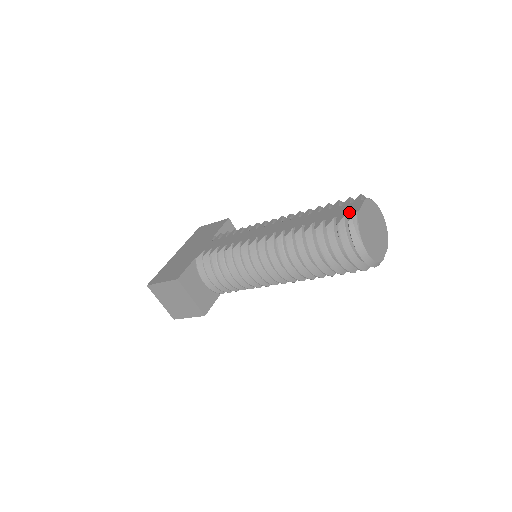
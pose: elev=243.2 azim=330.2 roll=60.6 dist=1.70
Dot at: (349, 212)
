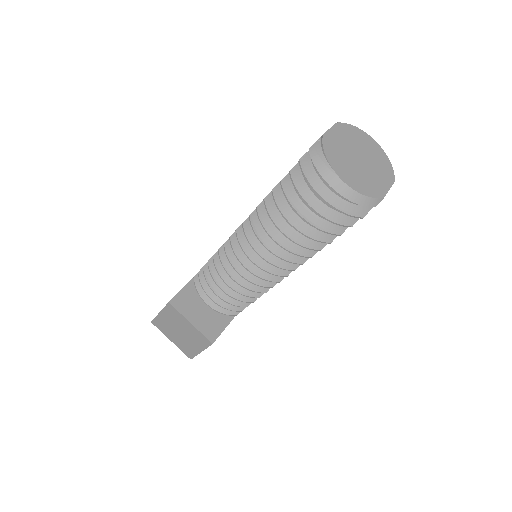
Dot at: occluded
